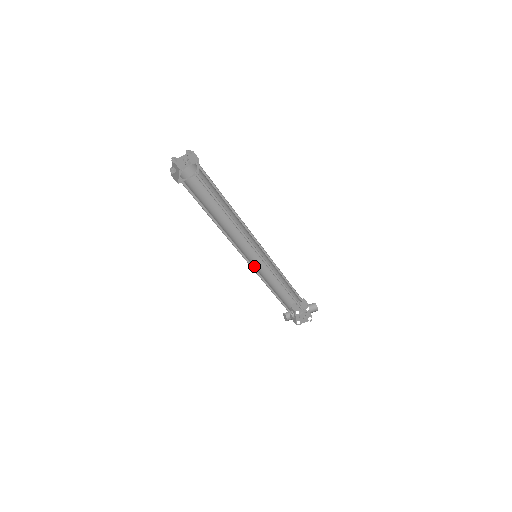
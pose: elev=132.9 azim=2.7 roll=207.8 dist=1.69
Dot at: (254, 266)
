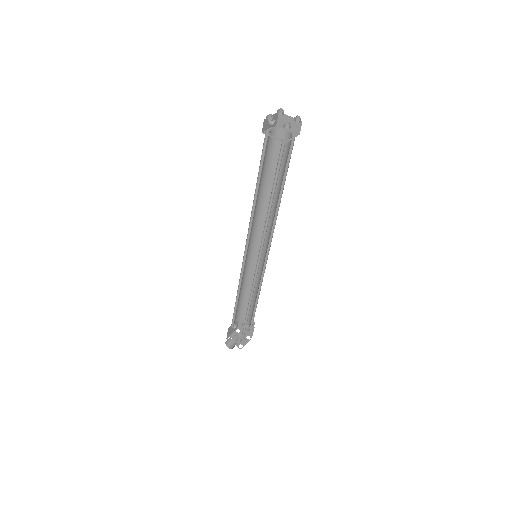
Dot at: occluded
